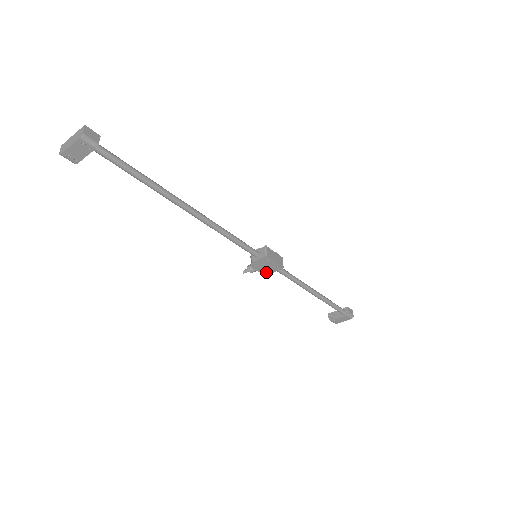
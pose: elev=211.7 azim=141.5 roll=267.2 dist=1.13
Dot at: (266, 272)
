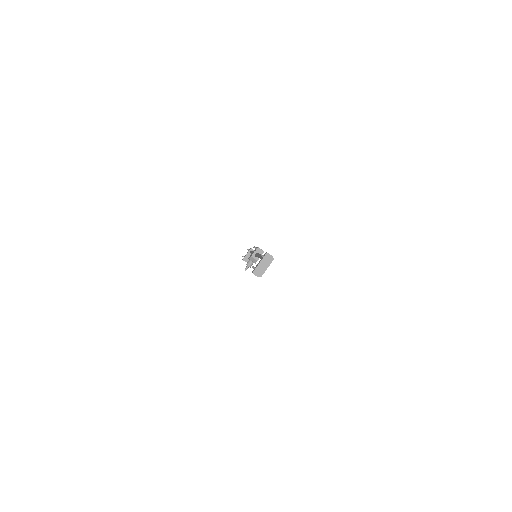
Dot at: occluded
